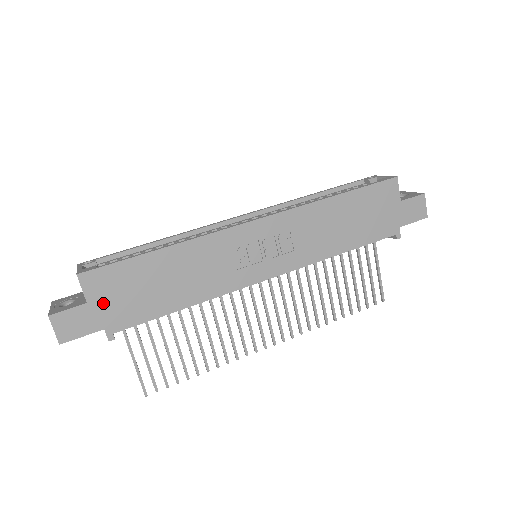
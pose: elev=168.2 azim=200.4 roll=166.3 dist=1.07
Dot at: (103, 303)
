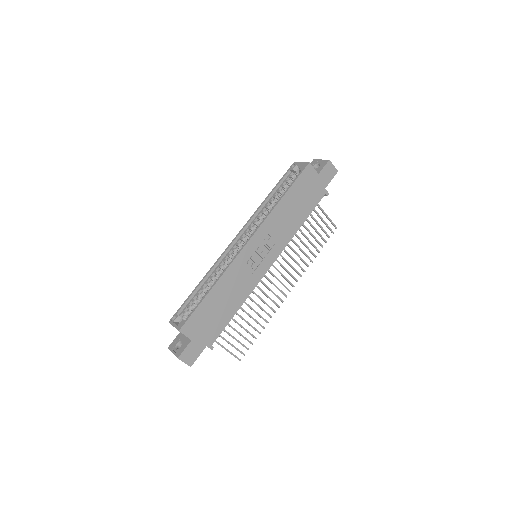
Dot at: (199, 335)
